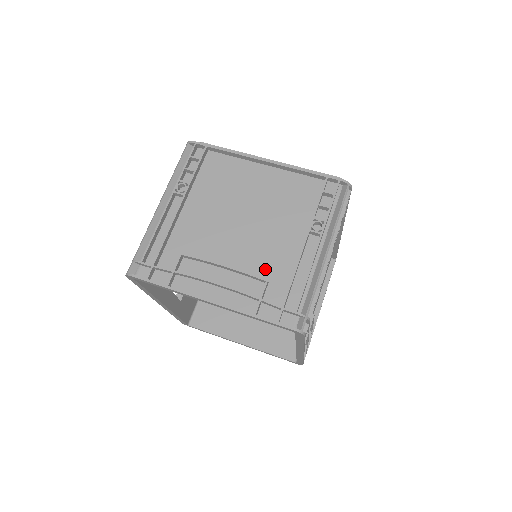
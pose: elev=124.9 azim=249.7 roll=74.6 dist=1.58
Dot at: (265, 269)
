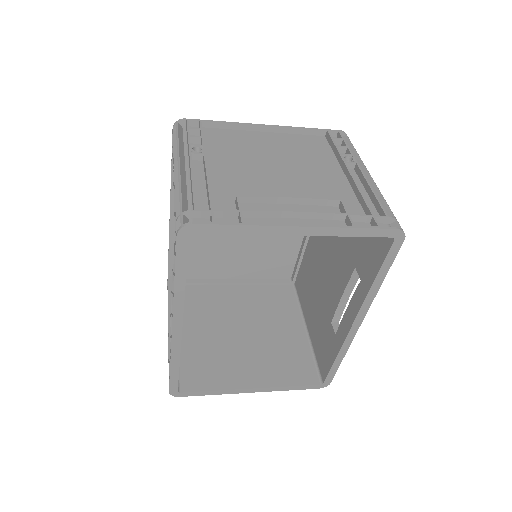
Dot at: (328, 197)
